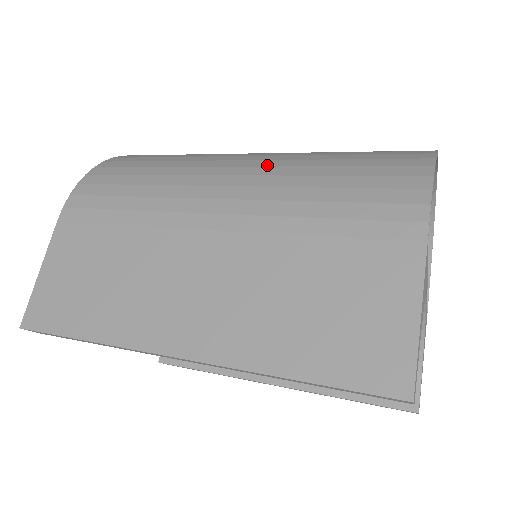
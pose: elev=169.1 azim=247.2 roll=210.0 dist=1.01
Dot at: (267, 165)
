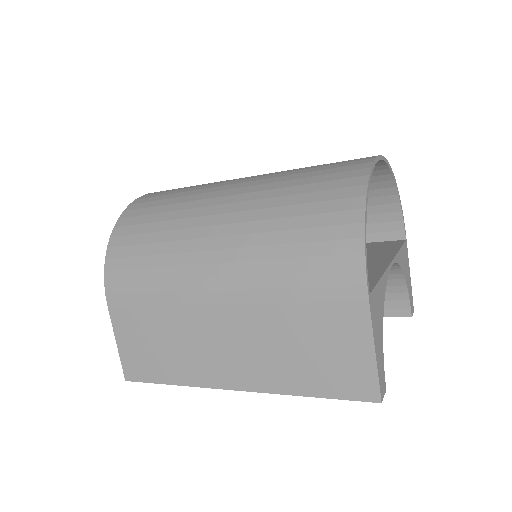
Dot at: (238, 233)
